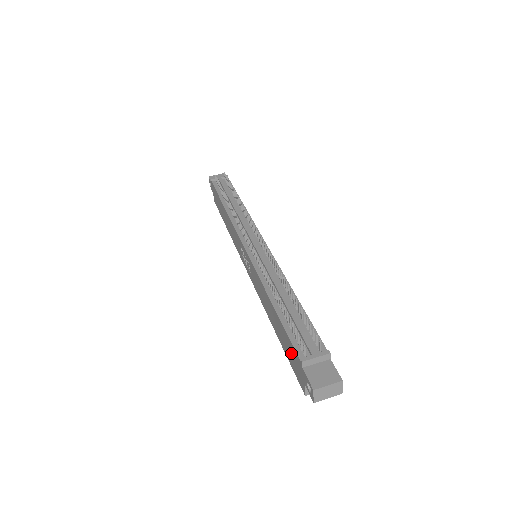
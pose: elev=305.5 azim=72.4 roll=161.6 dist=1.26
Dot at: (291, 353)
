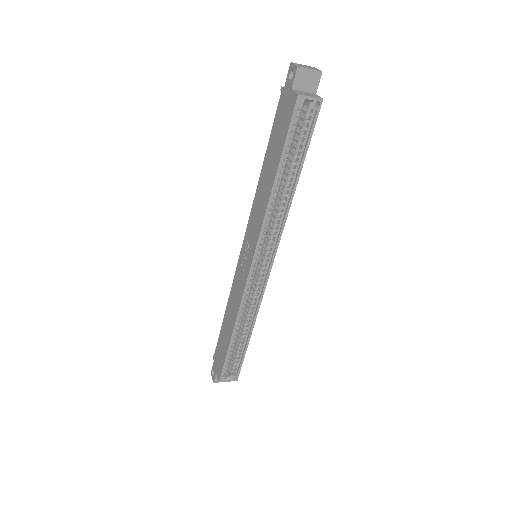
Dot at: (280, 121)
